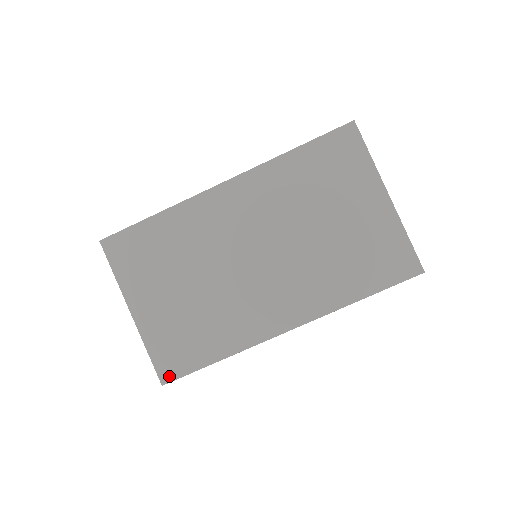
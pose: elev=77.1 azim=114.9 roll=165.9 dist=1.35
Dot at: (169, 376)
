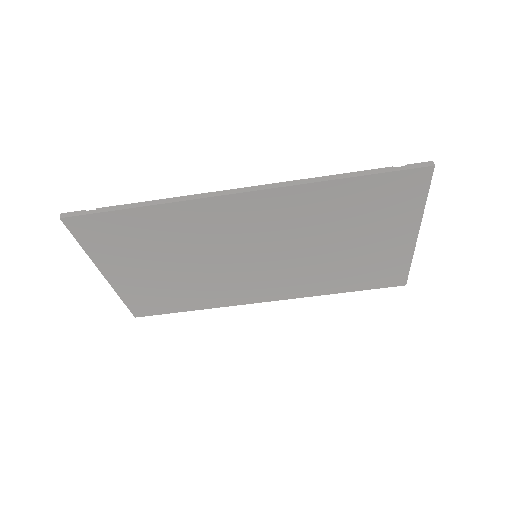
Dot at: (143, 314)
